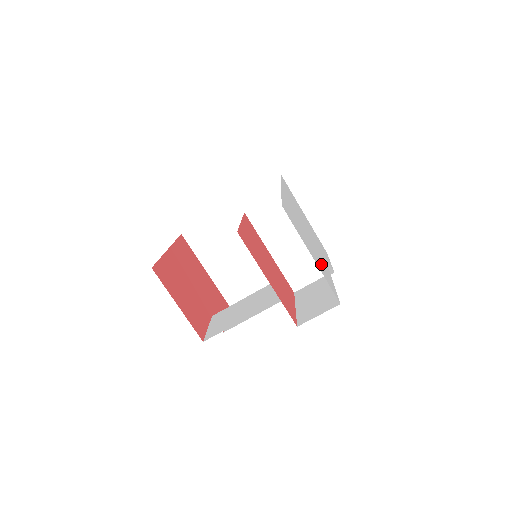
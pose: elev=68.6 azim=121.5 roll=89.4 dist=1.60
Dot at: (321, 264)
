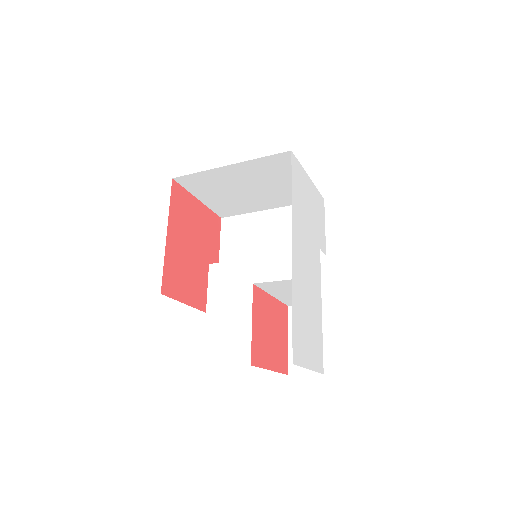
Dot at: (315, 332)
